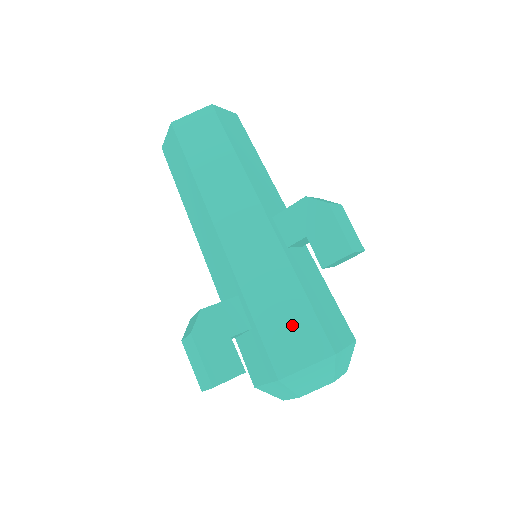
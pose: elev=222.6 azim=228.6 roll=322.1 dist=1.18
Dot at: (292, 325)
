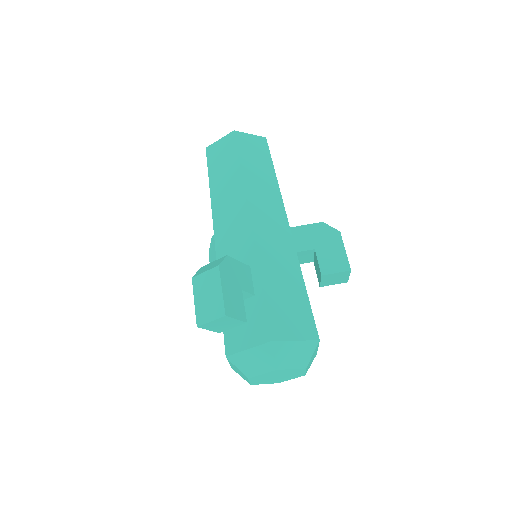
Dot at: (291, 304)
